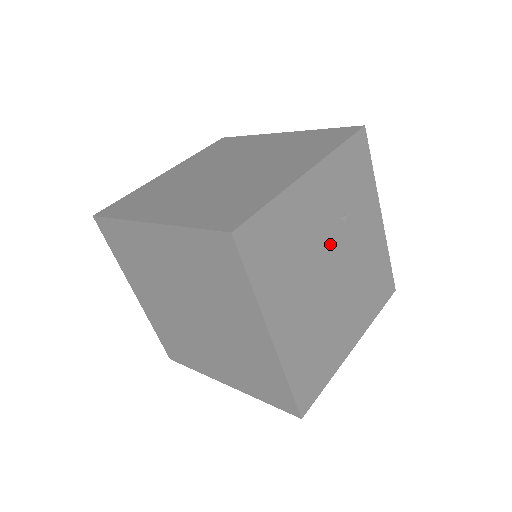
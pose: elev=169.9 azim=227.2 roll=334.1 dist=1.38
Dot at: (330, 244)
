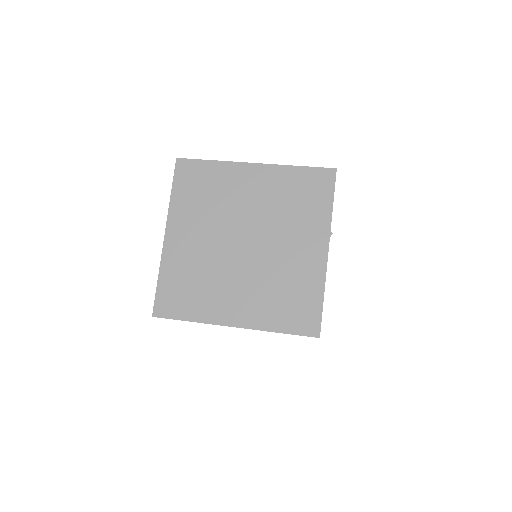
Dot at: occluded
